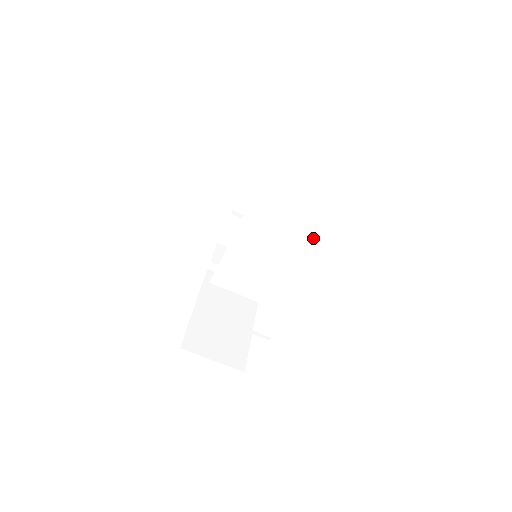
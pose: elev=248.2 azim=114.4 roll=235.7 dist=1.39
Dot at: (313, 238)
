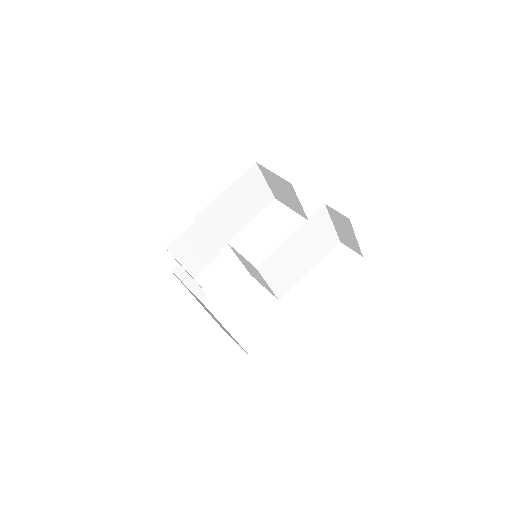
Dot at: (335, 240)
